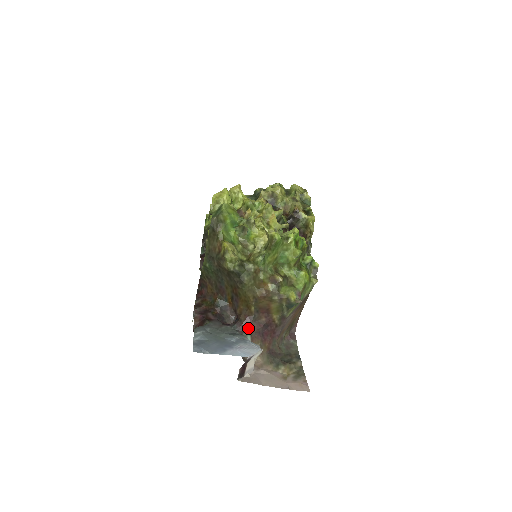
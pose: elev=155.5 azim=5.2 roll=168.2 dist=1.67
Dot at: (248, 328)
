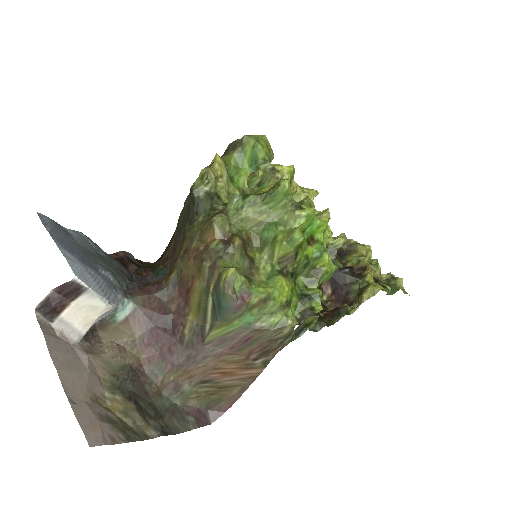
Dot at: (142, 296)
